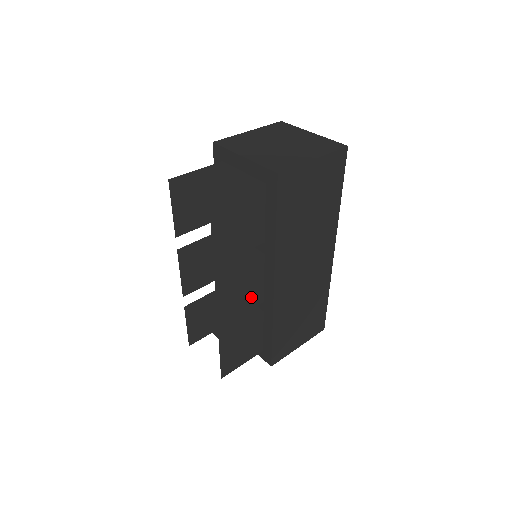
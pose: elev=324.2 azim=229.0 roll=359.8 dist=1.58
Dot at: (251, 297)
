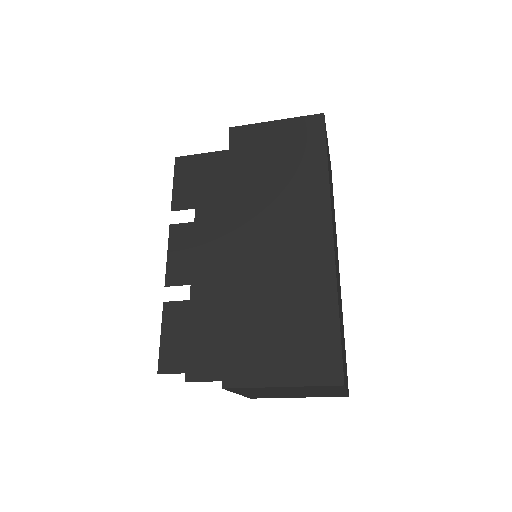
Dot at: (212, 266)
